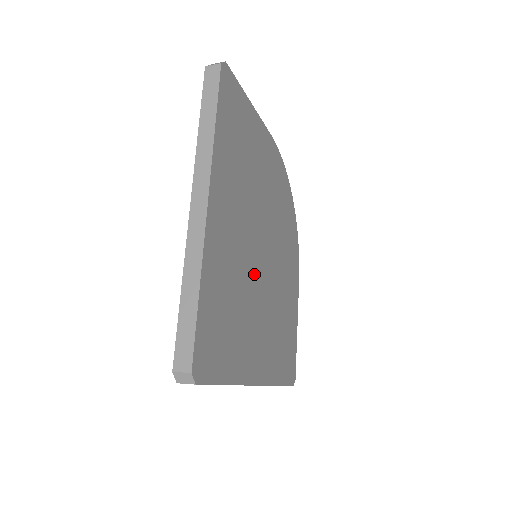
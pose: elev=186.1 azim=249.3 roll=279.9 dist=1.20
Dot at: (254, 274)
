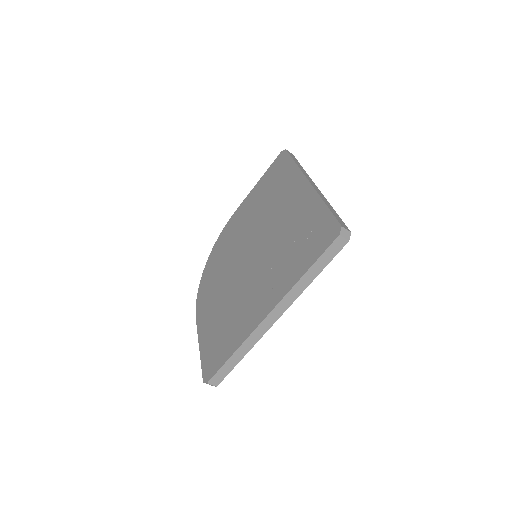
Dot at: occluded
